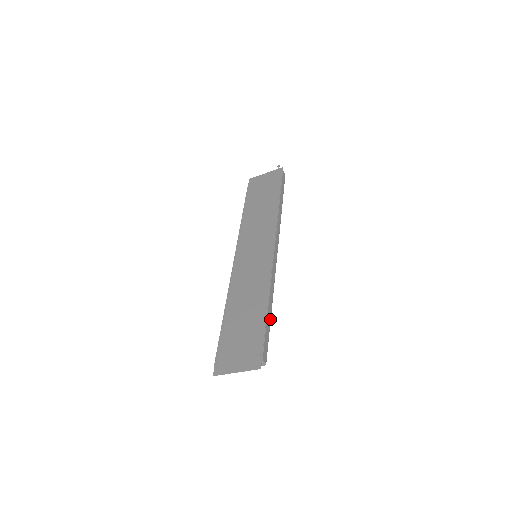
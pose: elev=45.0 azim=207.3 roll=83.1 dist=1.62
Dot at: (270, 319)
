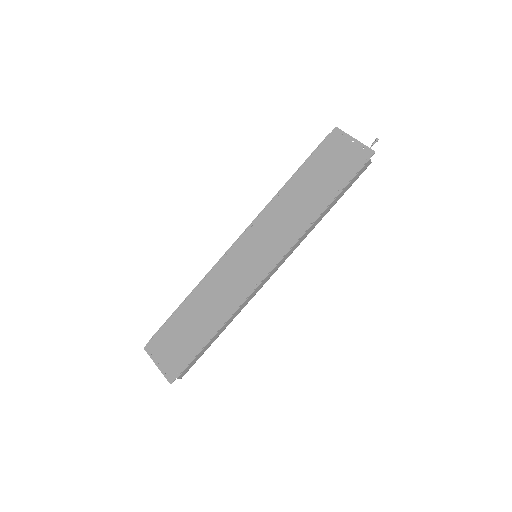
Dot at: (212, 342)
